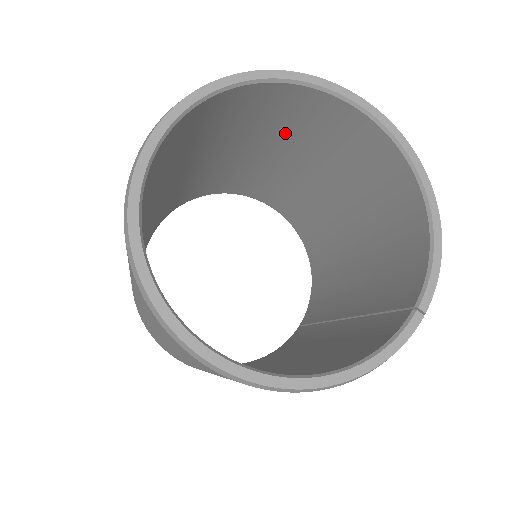
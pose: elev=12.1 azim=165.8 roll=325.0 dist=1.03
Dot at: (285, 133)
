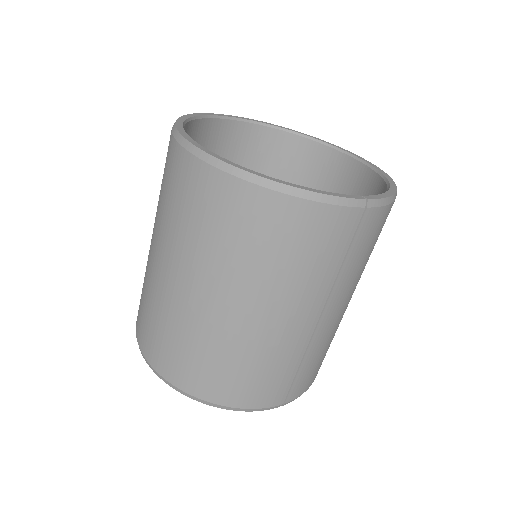
Dot at: occluded
